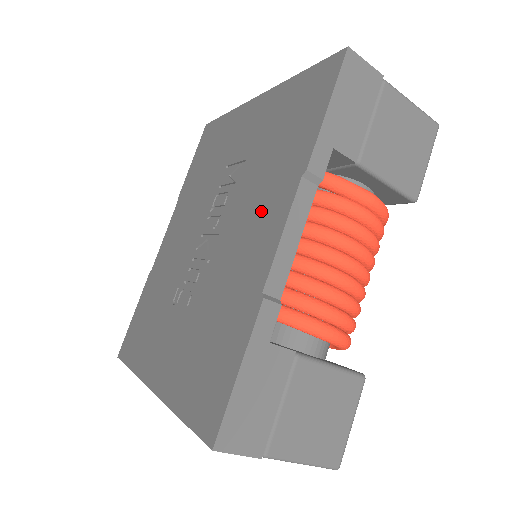
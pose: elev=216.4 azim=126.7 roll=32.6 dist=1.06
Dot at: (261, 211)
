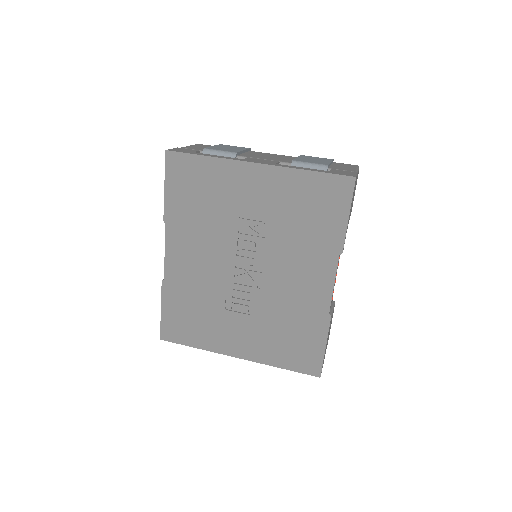
Dot at: (307, 267)
